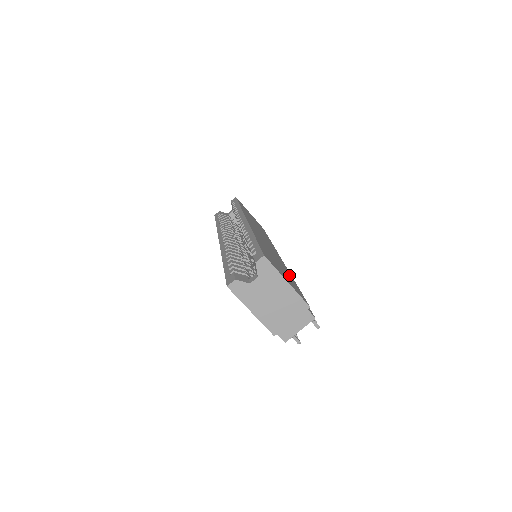
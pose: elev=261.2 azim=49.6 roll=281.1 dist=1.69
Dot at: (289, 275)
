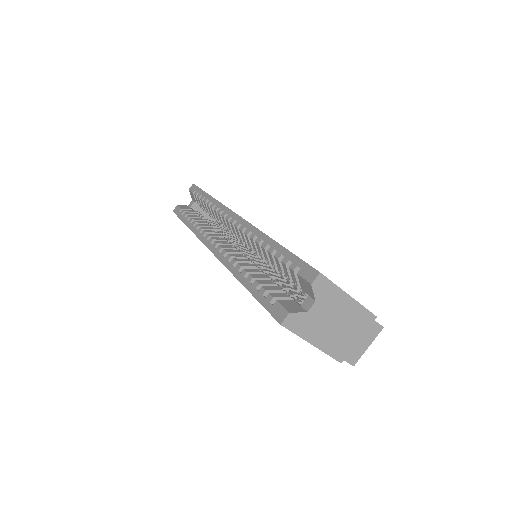
Dot at: occluded
